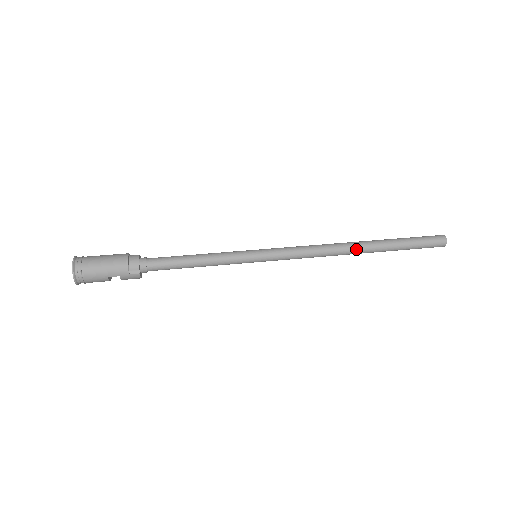
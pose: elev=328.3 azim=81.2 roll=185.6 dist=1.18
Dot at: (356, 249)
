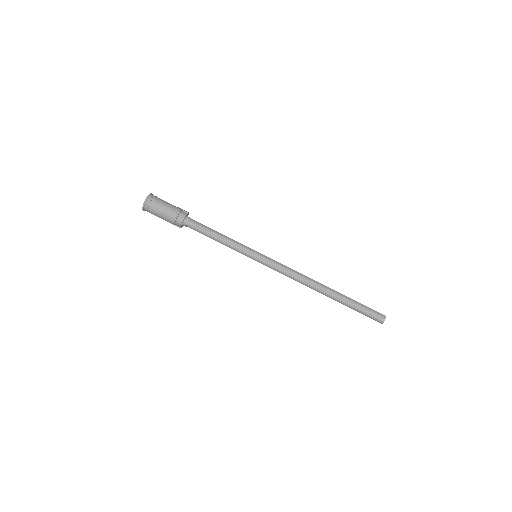
Dot at: (319, 292)
